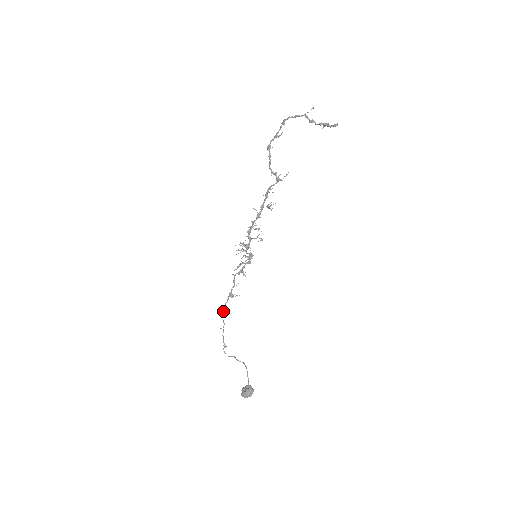
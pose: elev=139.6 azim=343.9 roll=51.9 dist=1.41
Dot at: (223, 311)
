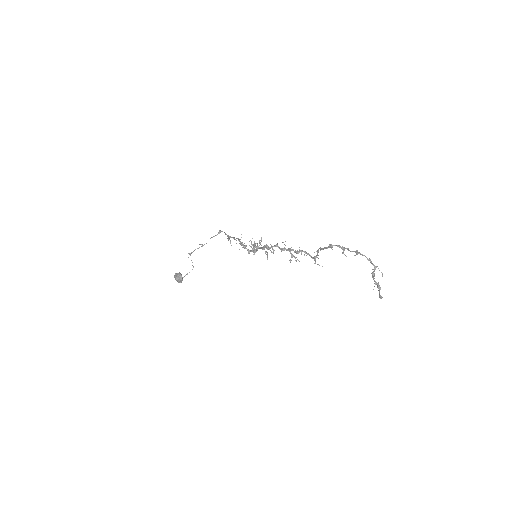
Dot at: (218, 233)
